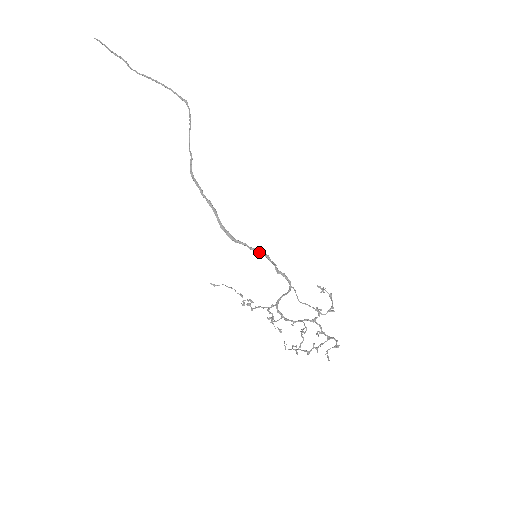
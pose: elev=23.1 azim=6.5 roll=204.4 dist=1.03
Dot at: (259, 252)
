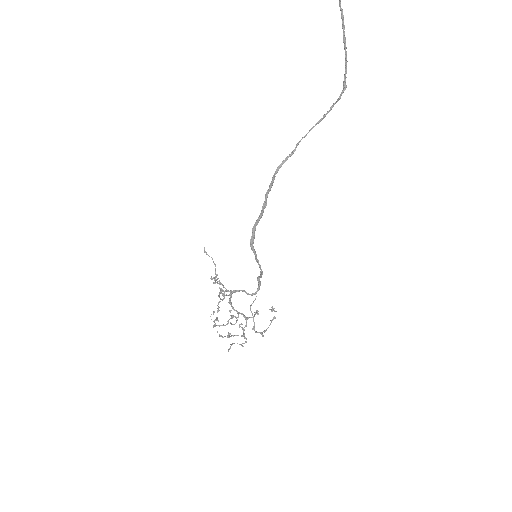
Dot at: (260, 266)
